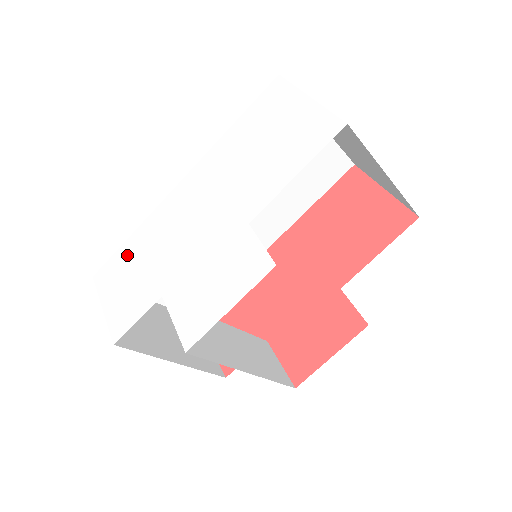
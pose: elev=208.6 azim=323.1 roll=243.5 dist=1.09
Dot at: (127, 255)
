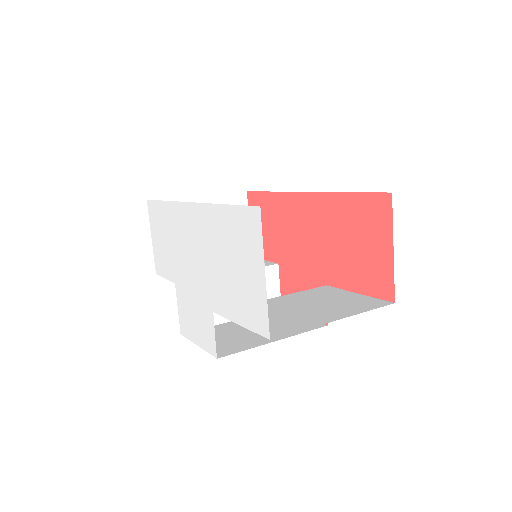
Dot at: (162, 217)
